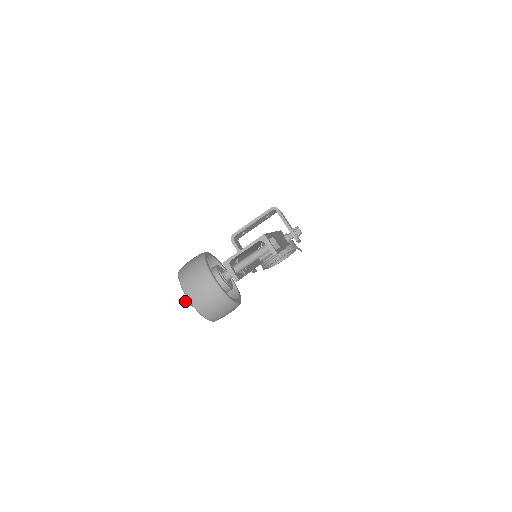
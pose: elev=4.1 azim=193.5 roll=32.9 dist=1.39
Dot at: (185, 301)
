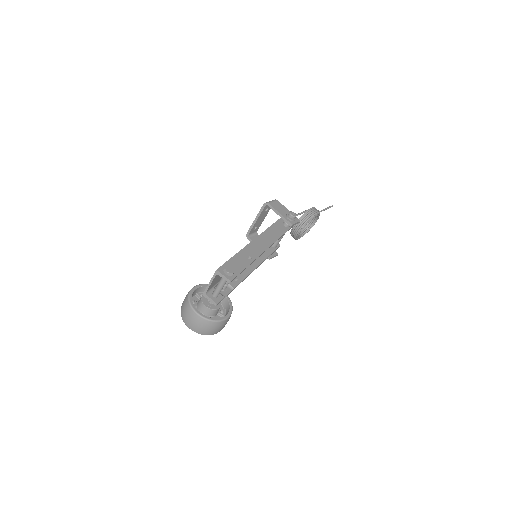
Dot at: occluded
